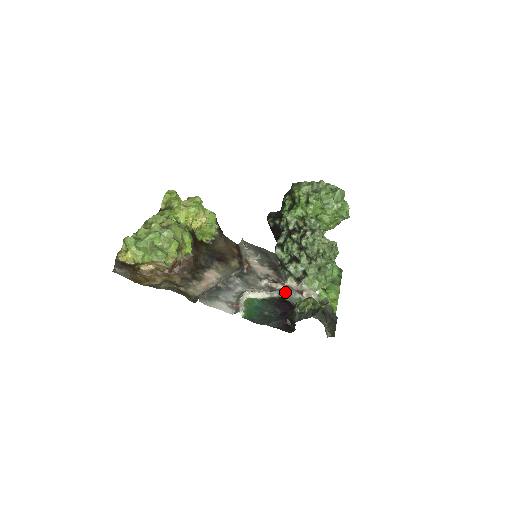
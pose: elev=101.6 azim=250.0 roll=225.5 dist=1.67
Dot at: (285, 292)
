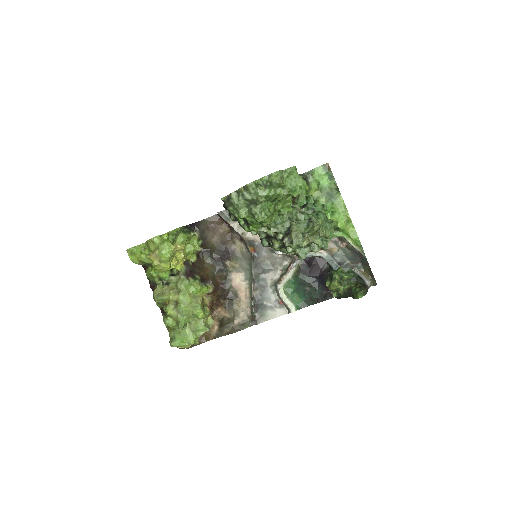
Dot at: occluded
